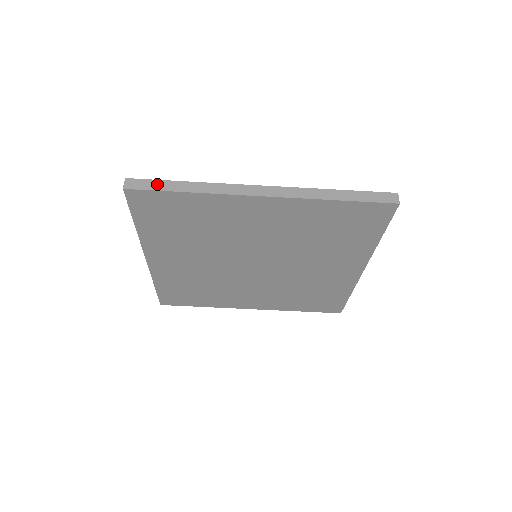
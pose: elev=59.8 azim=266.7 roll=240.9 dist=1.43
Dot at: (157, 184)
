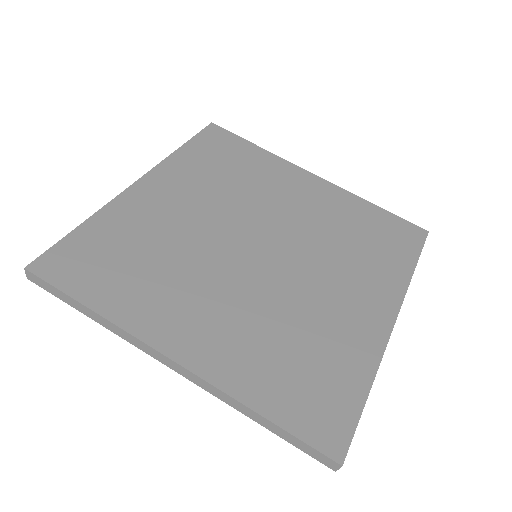
Dot at: occluded
